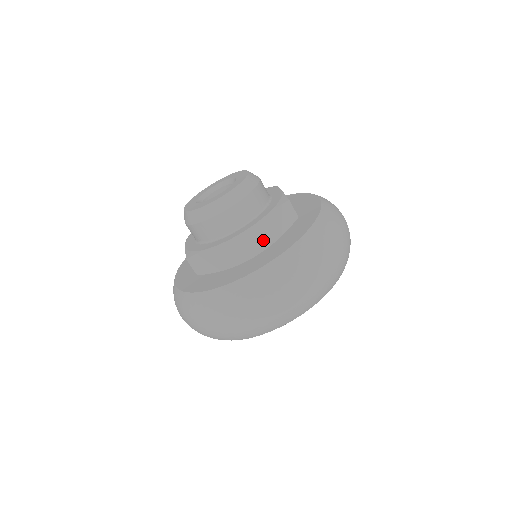
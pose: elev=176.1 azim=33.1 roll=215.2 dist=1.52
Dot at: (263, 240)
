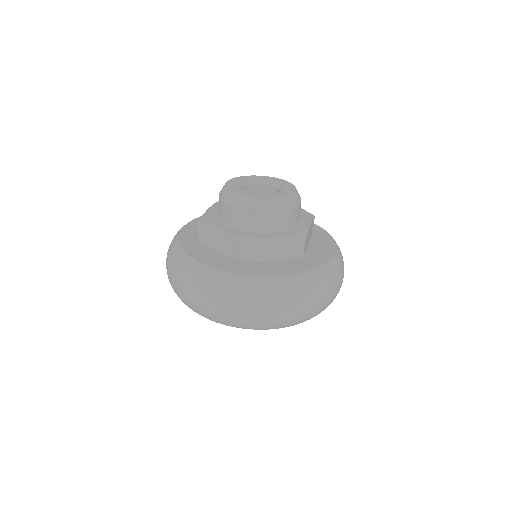
Dot at: (307, 243)
